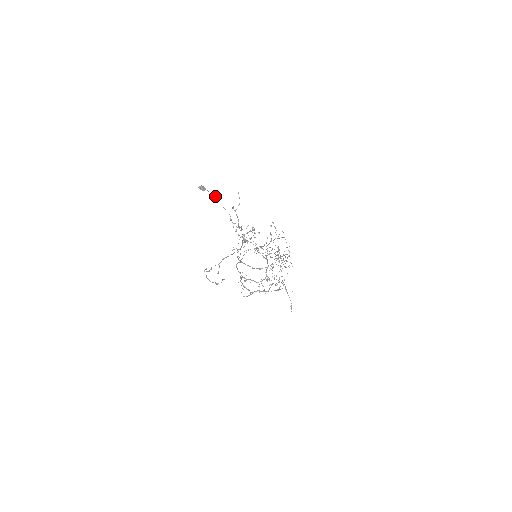
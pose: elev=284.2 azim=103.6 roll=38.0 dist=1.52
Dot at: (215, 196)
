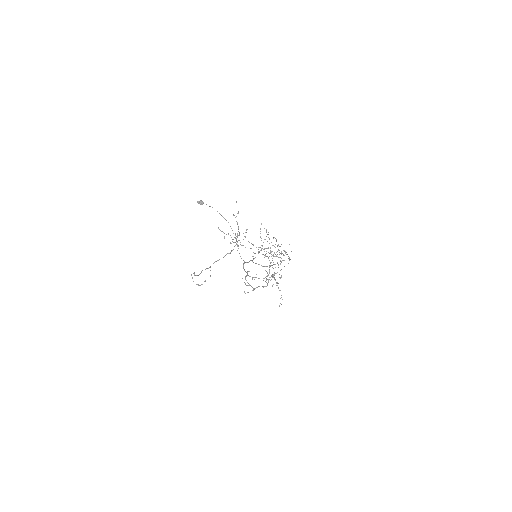
Dot at: occluded
